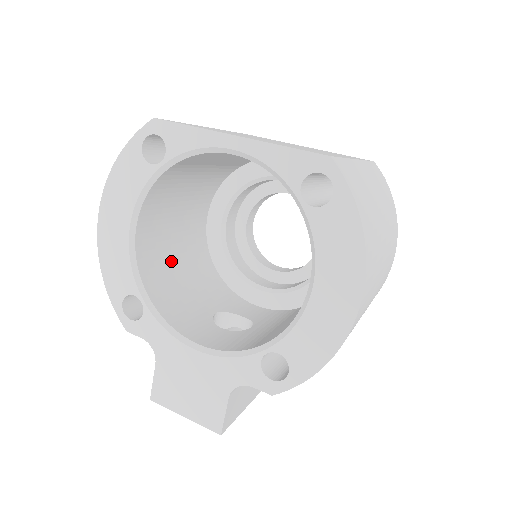
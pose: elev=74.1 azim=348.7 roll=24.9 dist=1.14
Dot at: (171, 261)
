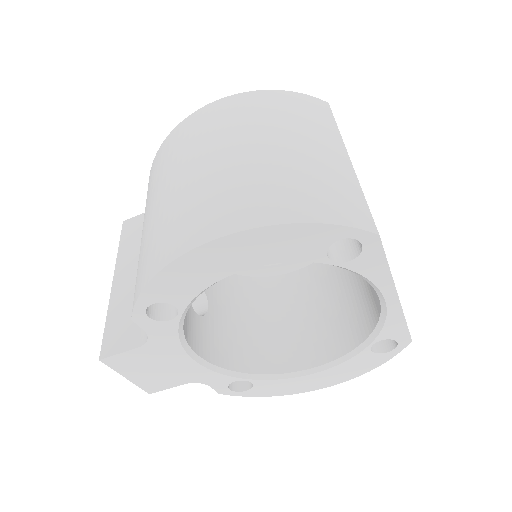
Dot at: occluded
